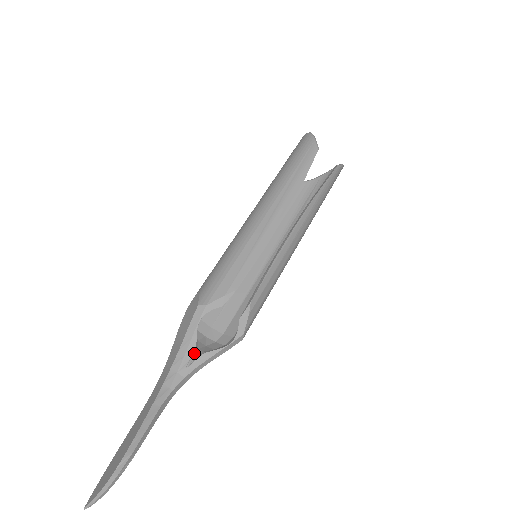
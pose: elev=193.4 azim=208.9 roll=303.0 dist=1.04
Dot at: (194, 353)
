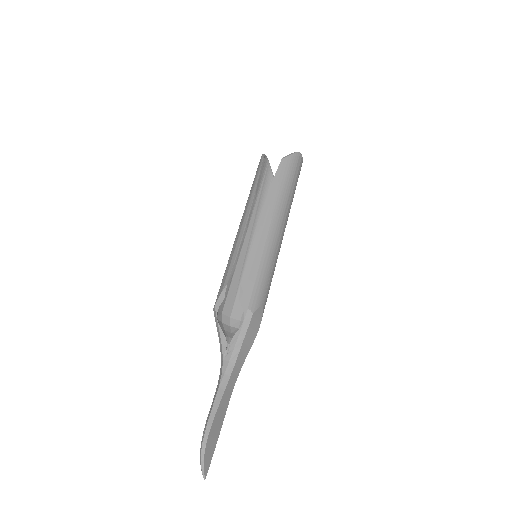
Dot at: occluded
